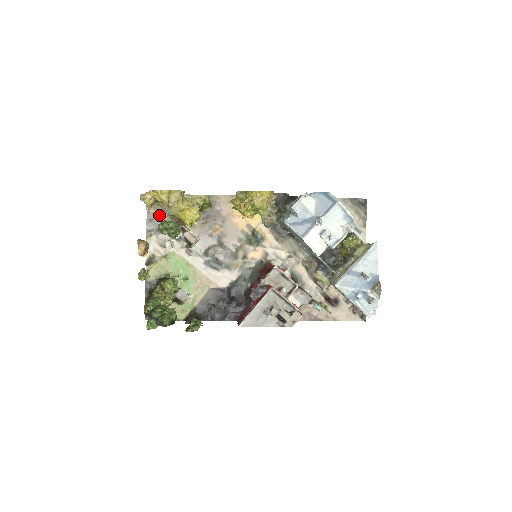
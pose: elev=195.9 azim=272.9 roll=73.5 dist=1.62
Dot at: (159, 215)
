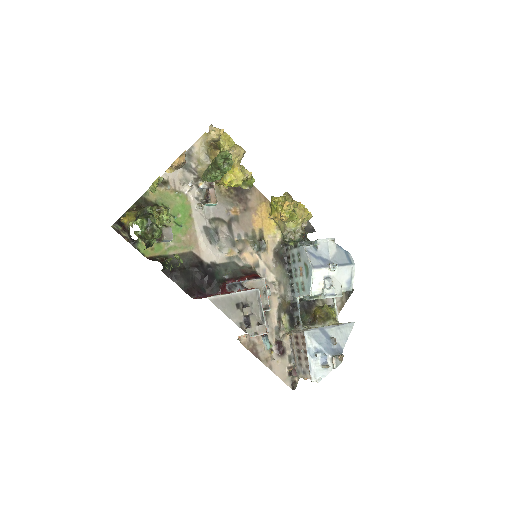
Dot at: (199, 158)
